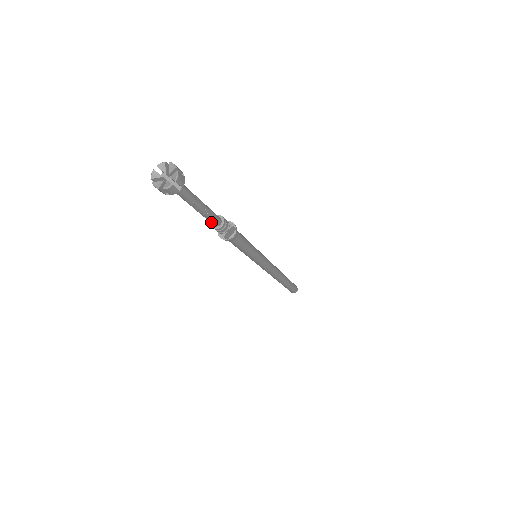
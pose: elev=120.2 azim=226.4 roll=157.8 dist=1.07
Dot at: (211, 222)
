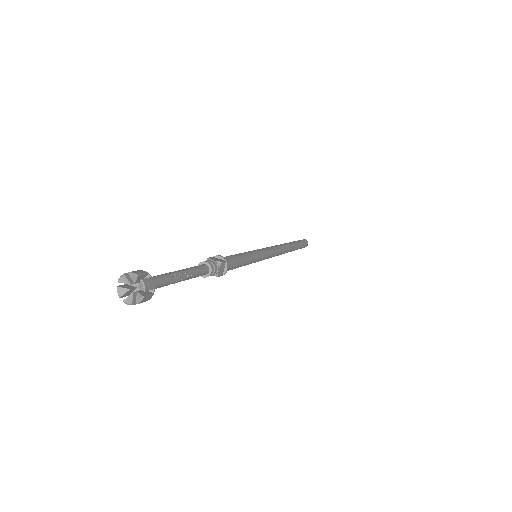
Dot at: occluded
